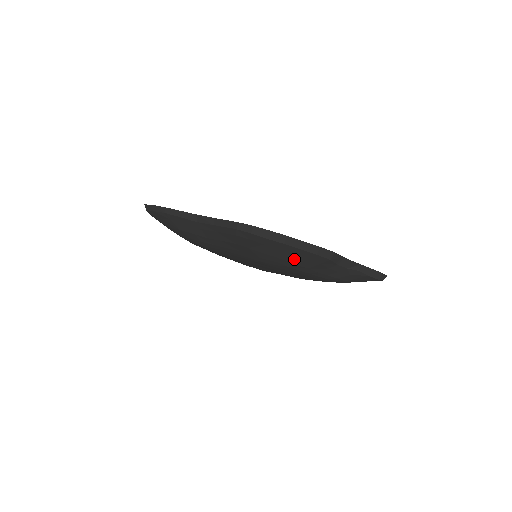
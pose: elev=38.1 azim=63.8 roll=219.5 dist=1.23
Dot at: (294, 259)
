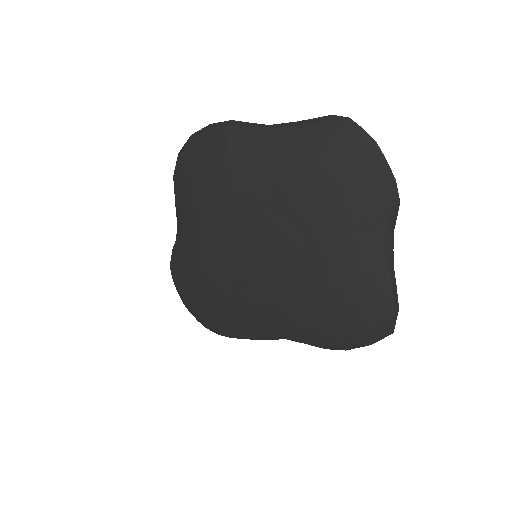
Dot at: (355, 192)
